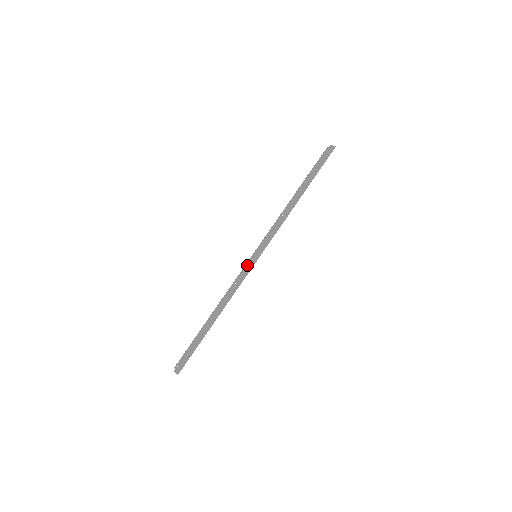
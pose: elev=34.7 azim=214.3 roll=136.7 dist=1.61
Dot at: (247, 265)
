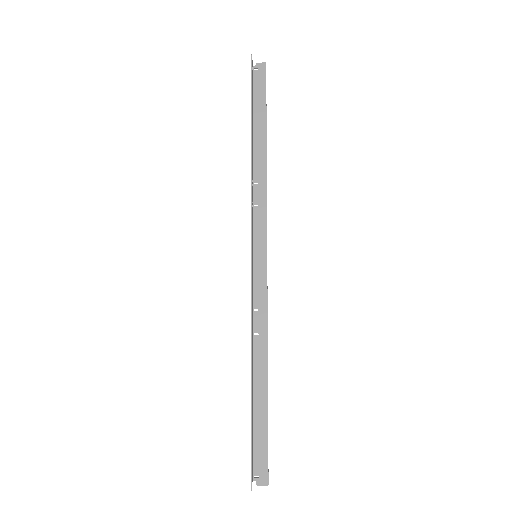
Dot at: occluded
